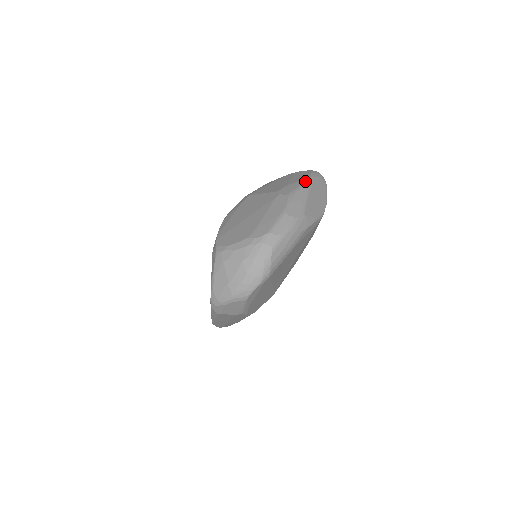
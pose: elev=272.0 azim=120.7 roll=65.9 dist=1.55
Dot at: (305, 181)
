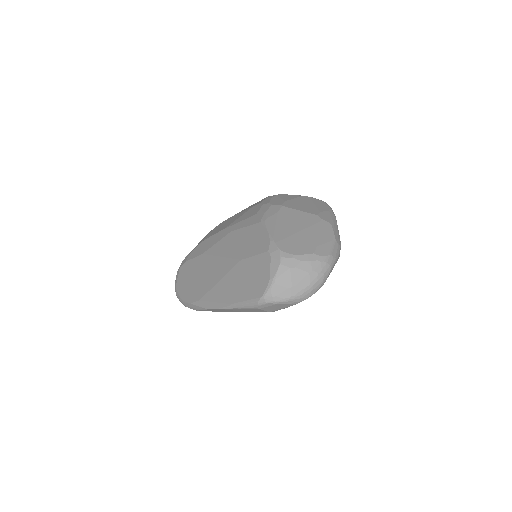
Dot at: (332, 213)
